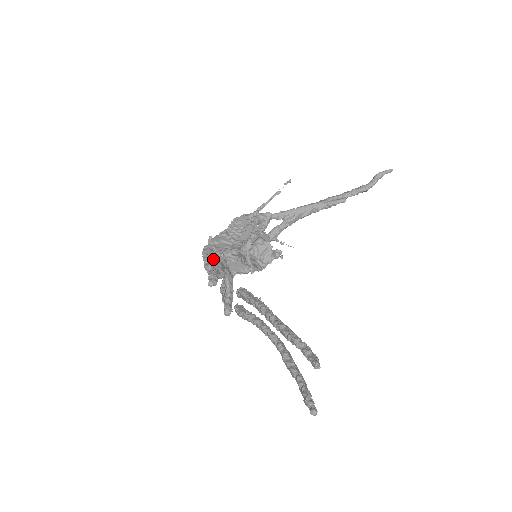
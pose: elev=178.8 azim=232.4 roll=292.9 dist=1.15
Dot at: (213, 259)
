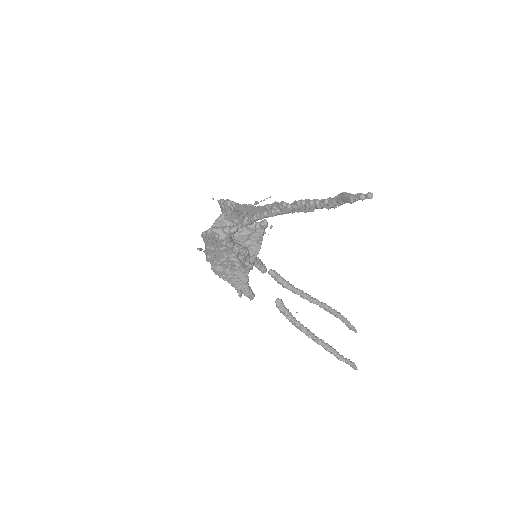
Dot at: occluded
